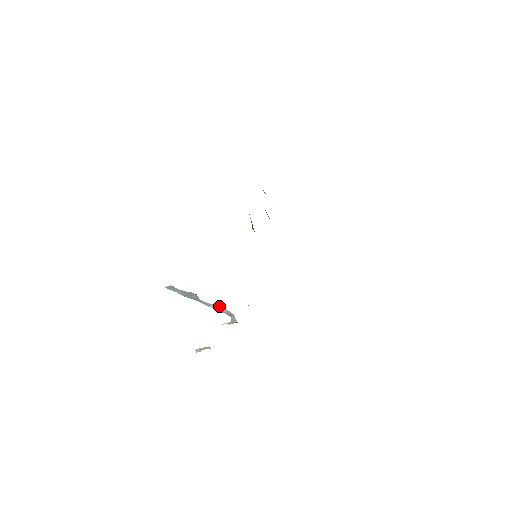
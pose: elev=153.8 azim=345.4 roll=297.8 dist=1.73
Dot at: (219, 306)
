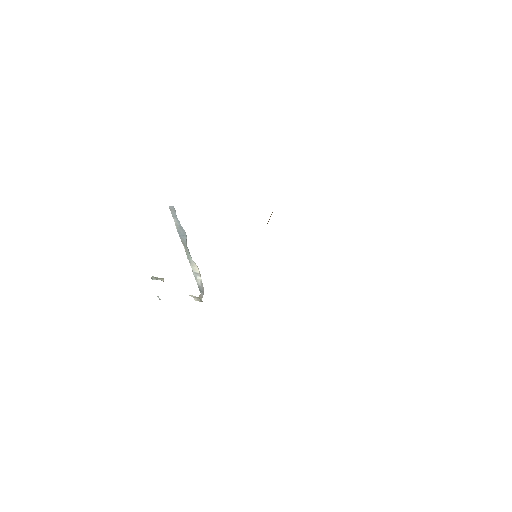
Dot at: (198, 272)
